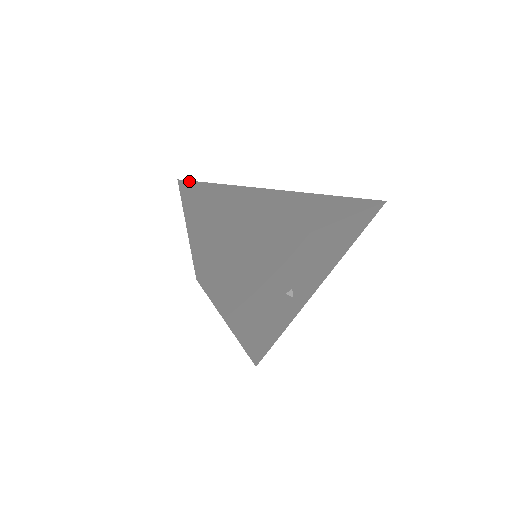
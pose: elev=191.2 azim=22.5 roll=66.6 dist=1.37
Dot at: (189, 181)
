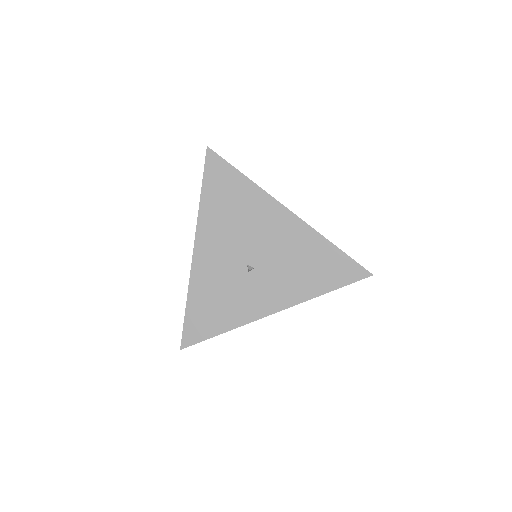
Dot at: occluded
